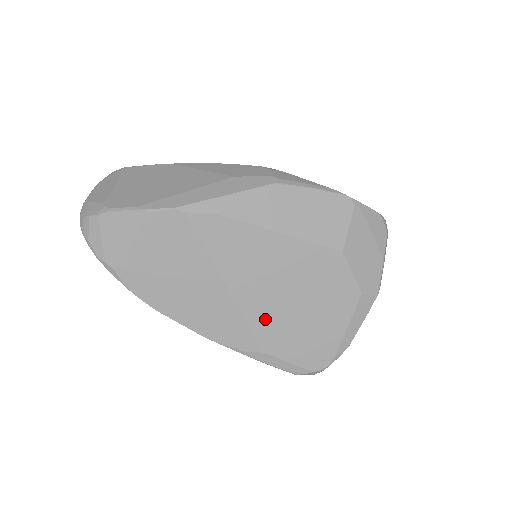
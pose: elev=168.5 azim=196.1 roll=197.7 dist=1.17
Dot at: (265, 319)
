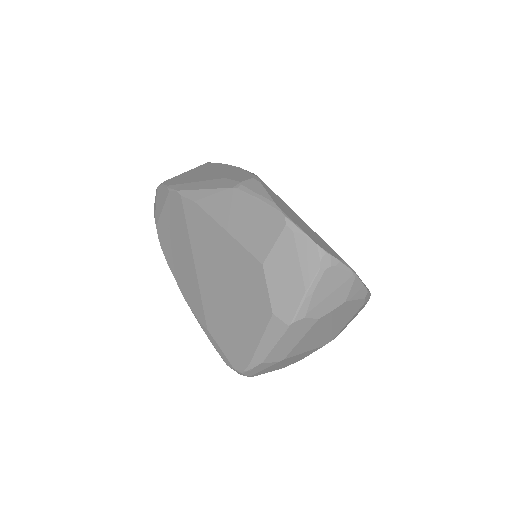
Dot at: (211, 301)
